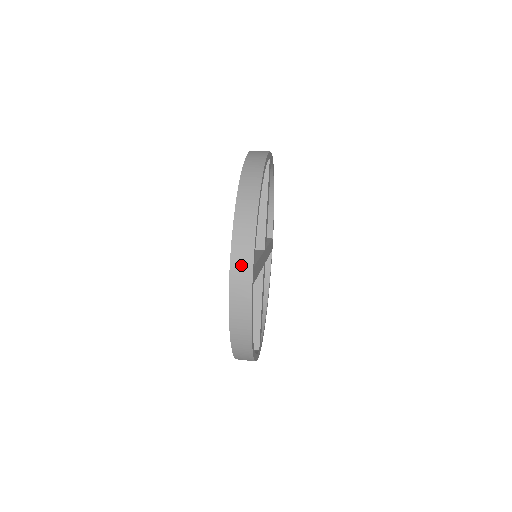
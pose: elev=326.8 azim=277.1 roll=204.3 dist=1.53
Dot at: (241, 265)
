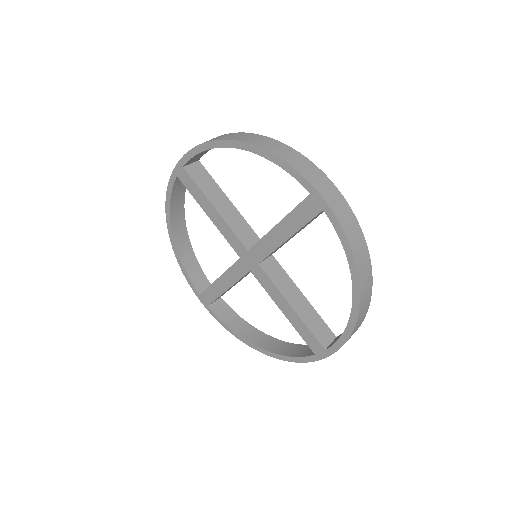
Dot at: (321, 183)
